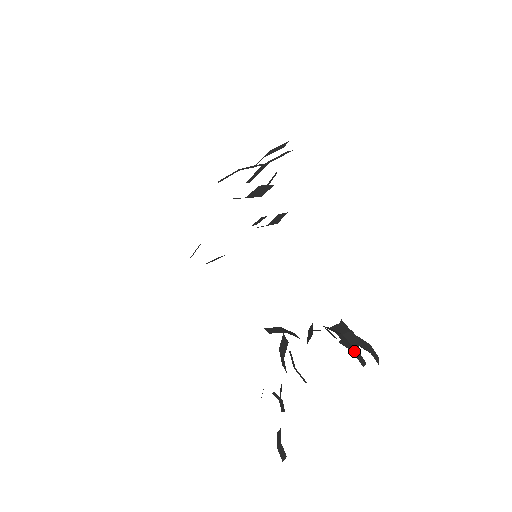
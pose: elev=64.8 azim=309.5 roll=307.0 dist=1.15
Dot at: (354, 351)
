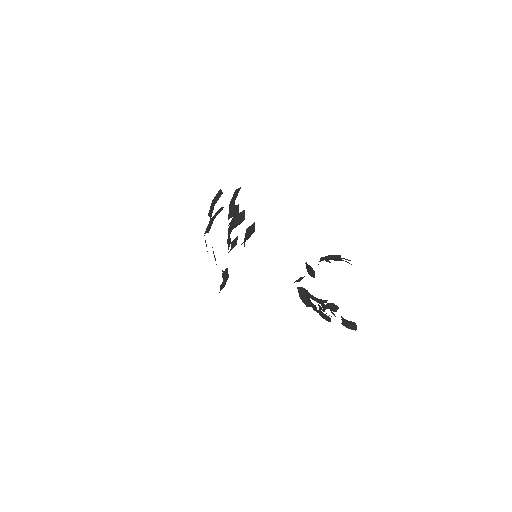
Dot at: (342, 258)
